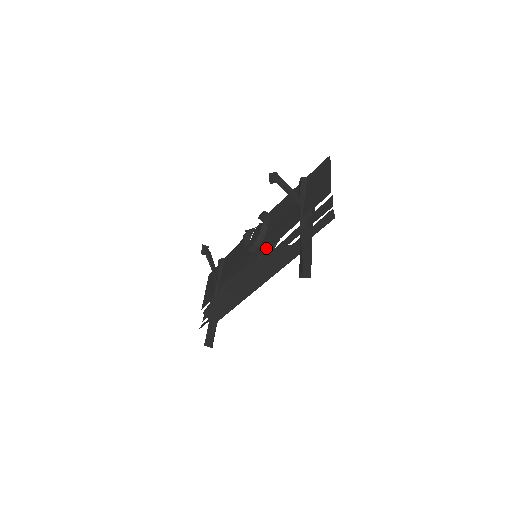
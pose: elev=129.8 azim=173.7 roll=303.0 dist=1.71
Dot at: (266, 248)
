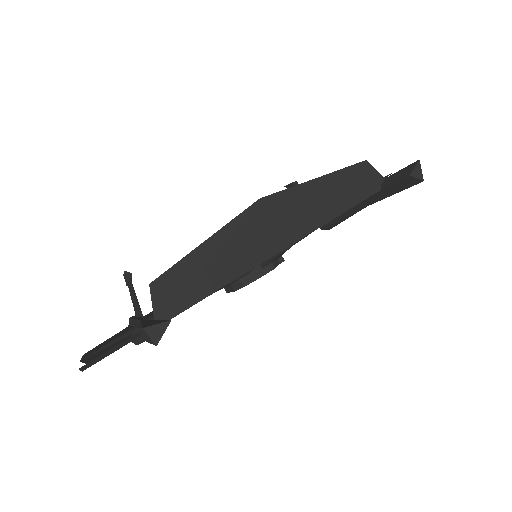
Dot at: occluded
